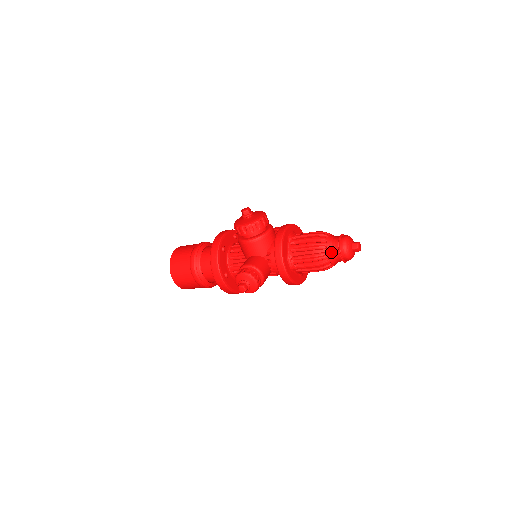
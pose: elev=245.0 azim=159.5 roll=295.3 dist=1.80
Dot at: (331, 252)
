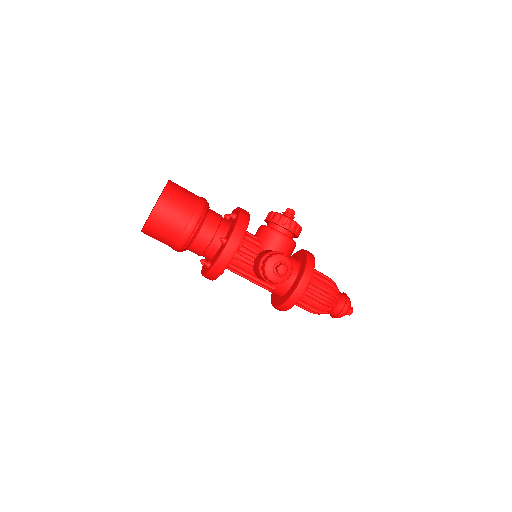
Dot at: (339, 299)
